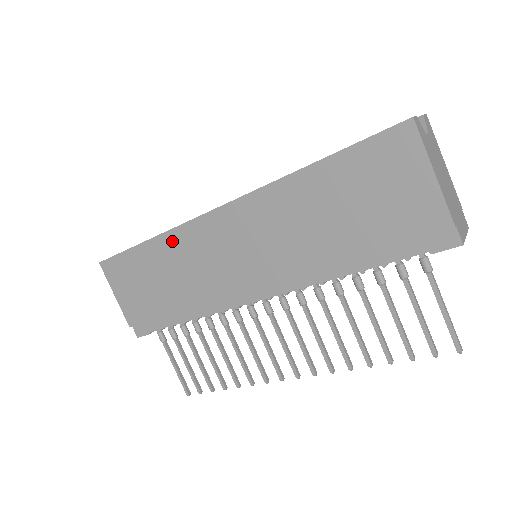
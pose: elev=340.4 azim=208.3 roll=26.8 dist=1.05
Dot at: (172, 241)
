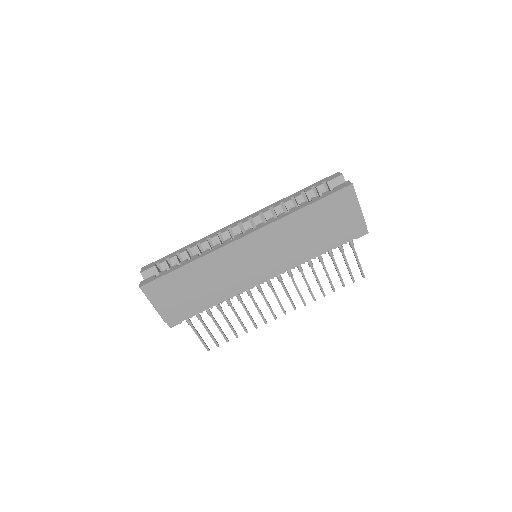
Dot at: (209, 261)
